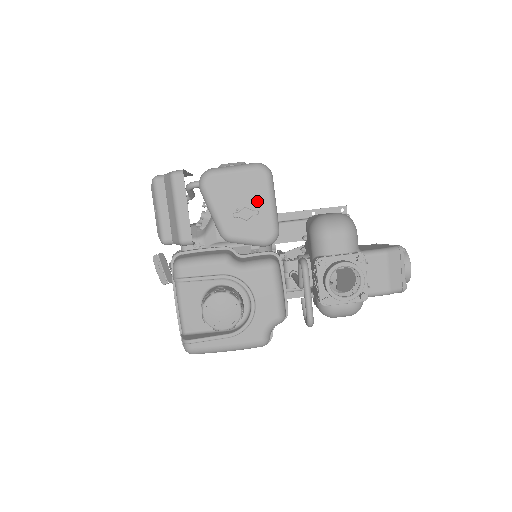
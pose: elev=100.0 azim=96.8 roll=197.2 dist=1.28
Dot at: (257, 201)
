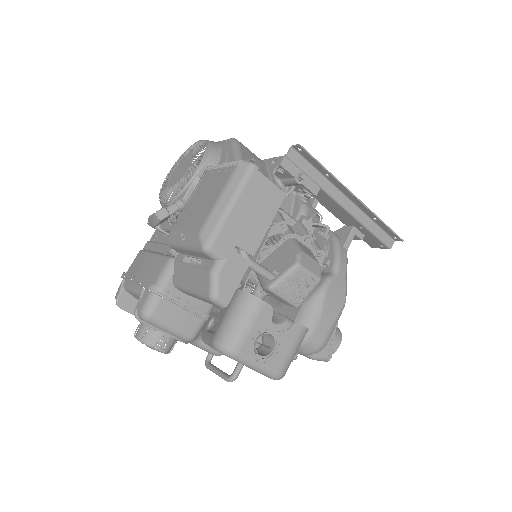
Dot at: occluded
